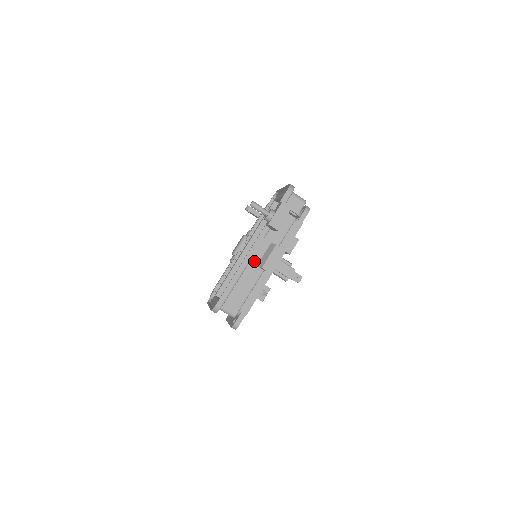
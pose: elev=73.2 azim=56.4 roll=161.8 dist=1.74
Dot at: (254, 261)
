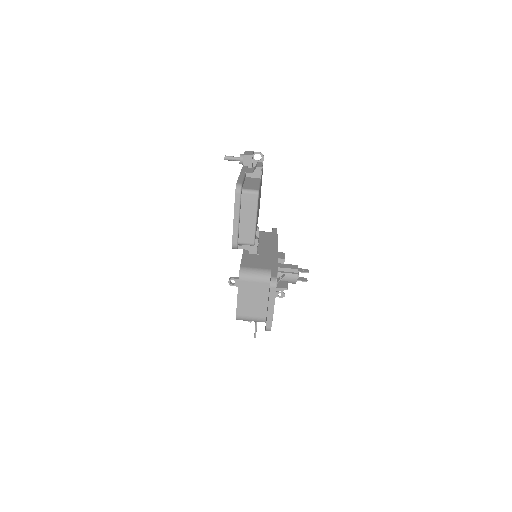
Dot at: (249, 172)
